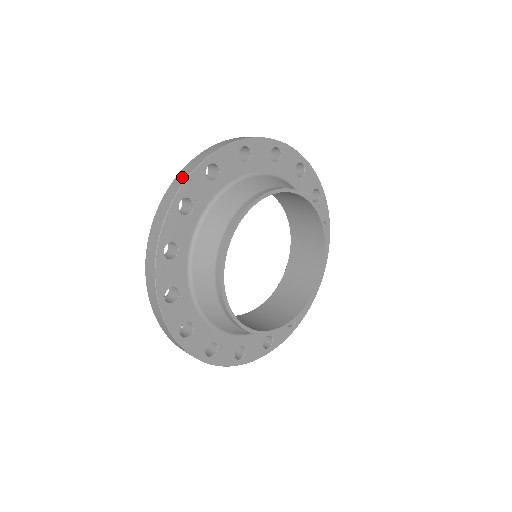
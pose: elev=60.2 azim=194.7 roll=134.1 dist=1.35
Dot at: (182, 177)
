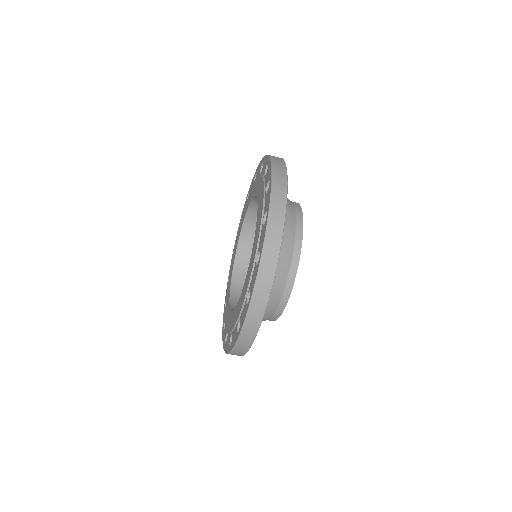
Dot at: (281, 167)
